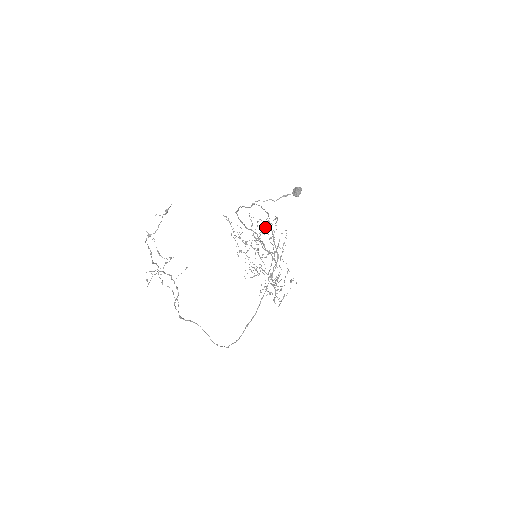
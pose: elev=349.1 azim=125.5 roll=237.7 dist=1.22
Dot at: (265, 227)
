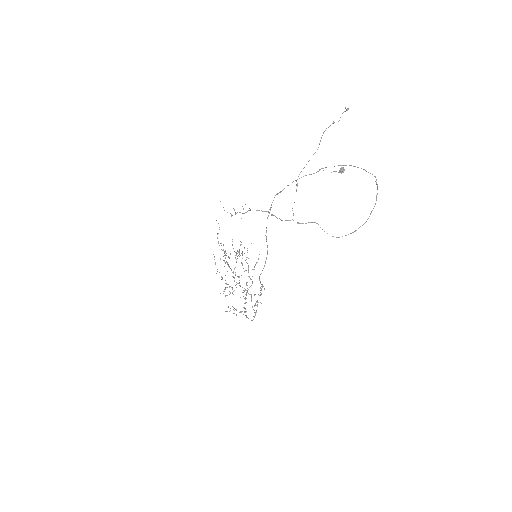
Dot at: (238, 252)
